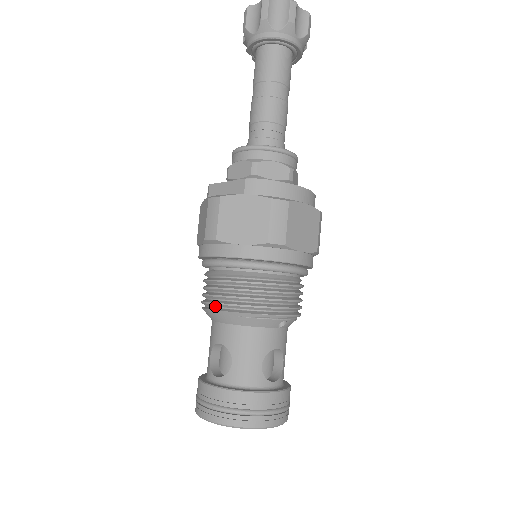
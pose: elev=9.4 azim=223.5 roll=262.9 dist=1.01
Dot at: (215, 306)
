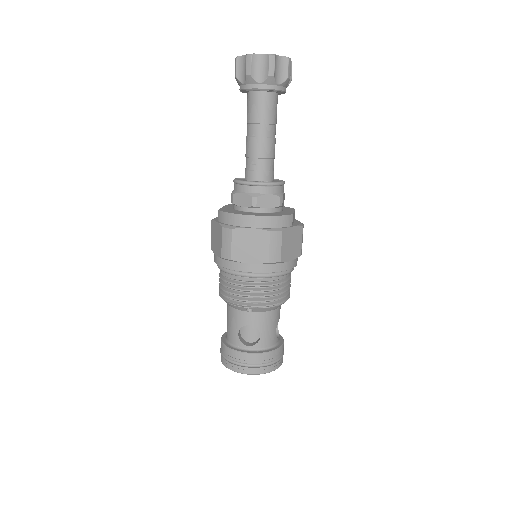
Dot at: occluded
